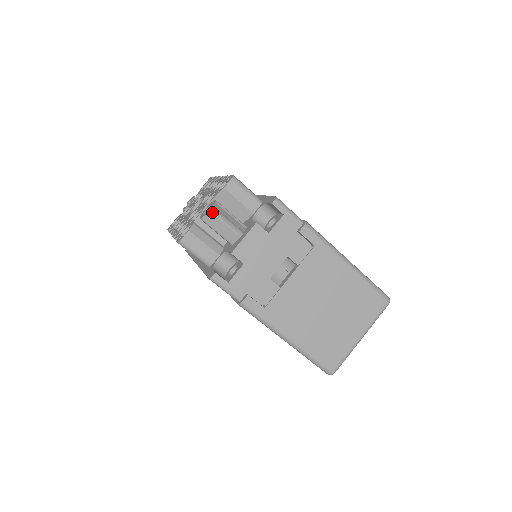
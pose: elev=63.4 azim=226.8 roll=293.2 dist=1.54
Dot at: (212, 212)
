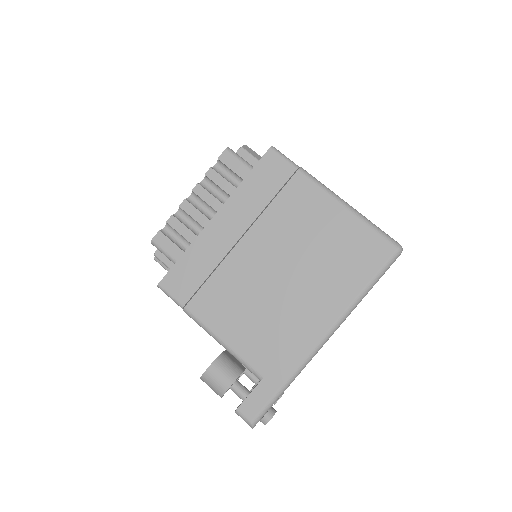
Dot at: occluded
